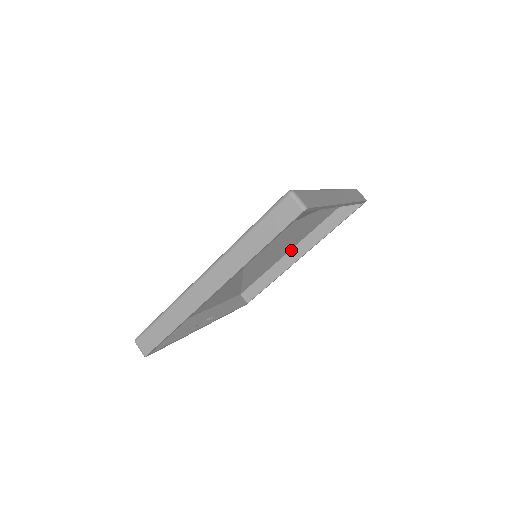
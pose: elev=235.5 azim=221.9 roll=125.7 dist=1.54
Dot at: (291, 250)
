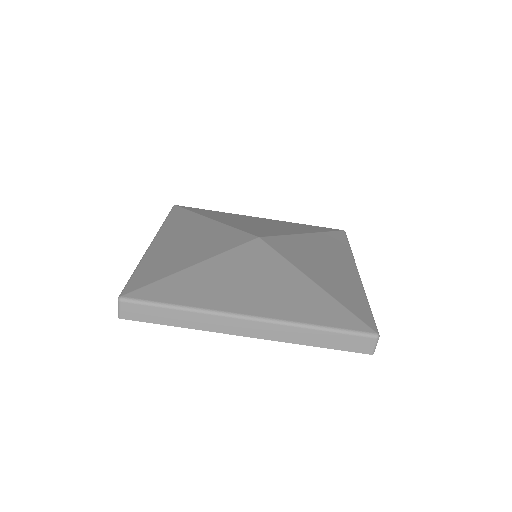
Dot at: occluded
